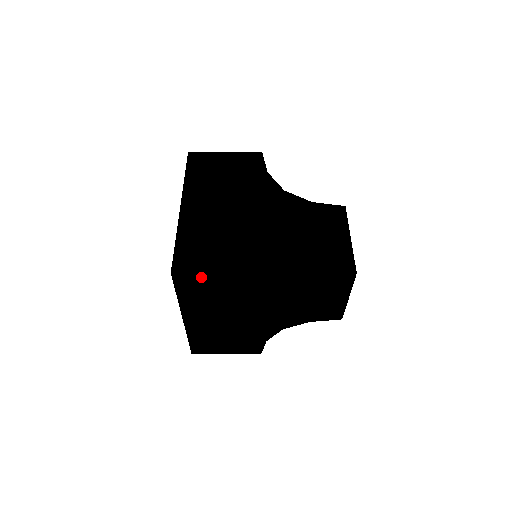
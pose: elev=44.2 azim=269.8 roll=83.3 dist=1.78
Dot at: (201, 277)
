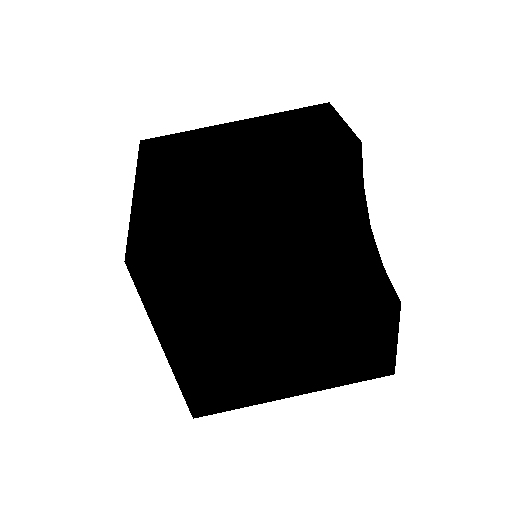
Dot at: (170, 138)
